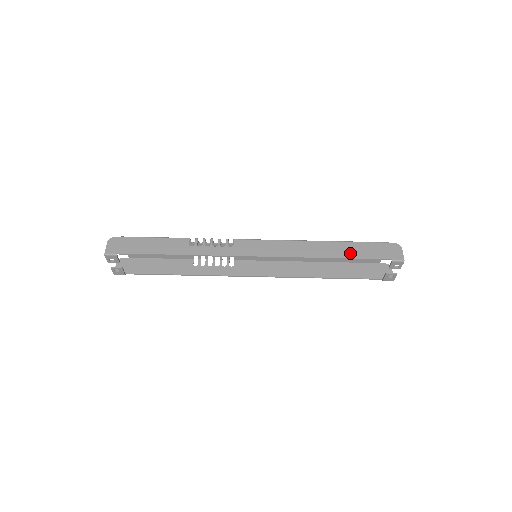
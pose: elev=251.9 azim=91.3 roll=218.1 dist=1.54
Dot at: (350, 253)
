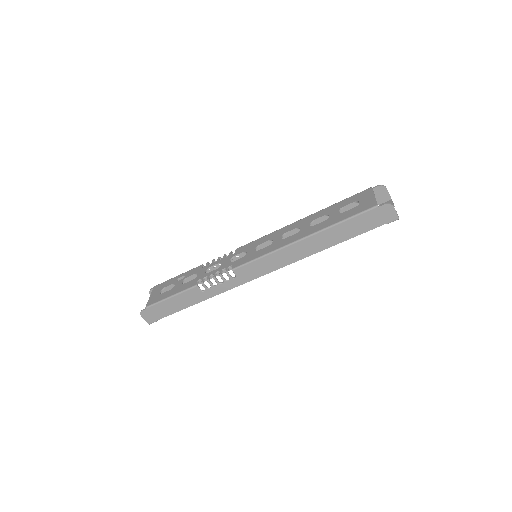
Dot at: (343, 236)
